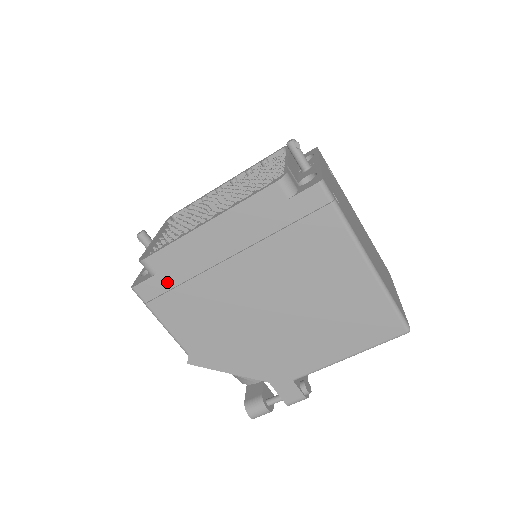
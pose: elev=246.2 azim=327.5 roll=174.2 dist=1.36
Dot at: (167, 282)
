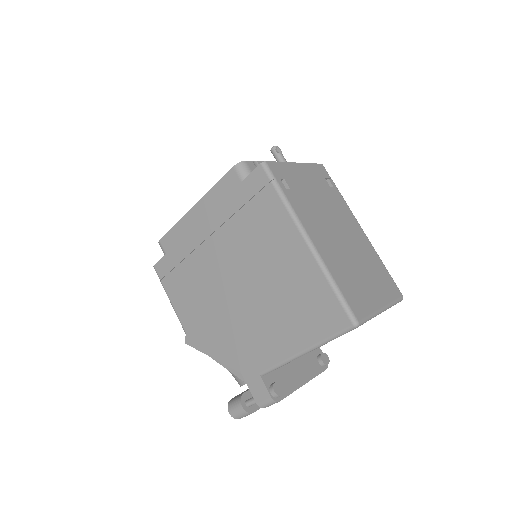
Dot at: (172, 261)
